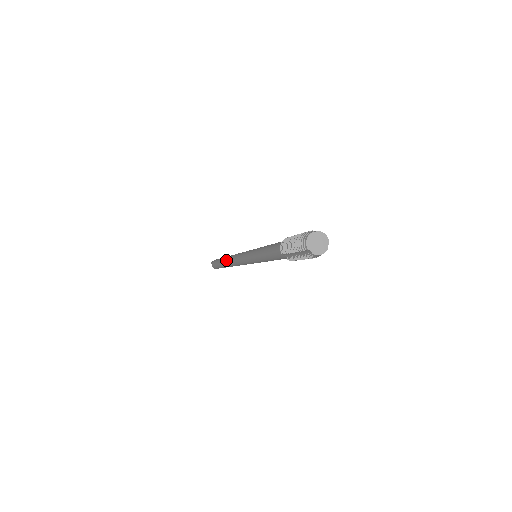
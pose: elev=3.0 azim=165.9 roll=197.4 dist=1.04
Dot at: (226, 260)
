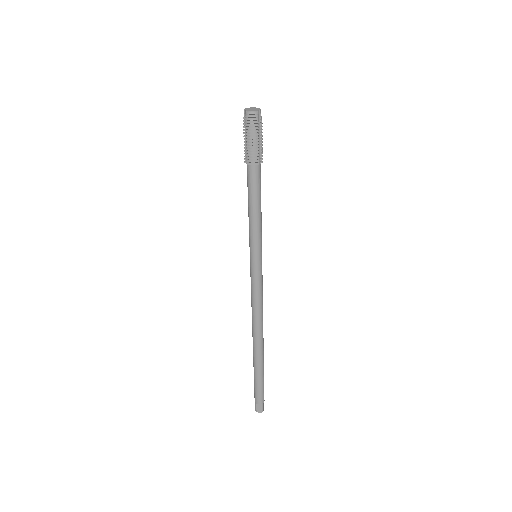
Dot at: occluded
